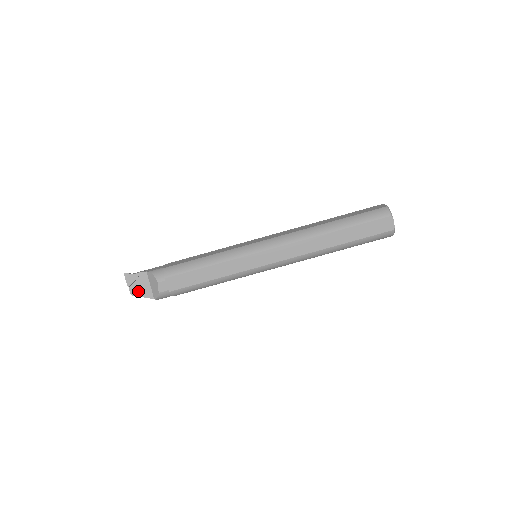
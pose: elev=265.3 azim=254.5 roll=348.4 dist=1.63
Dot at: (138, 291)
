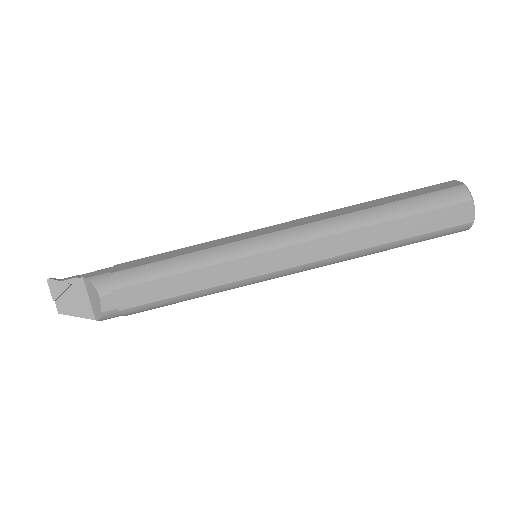
Dot at: (70, 307)
